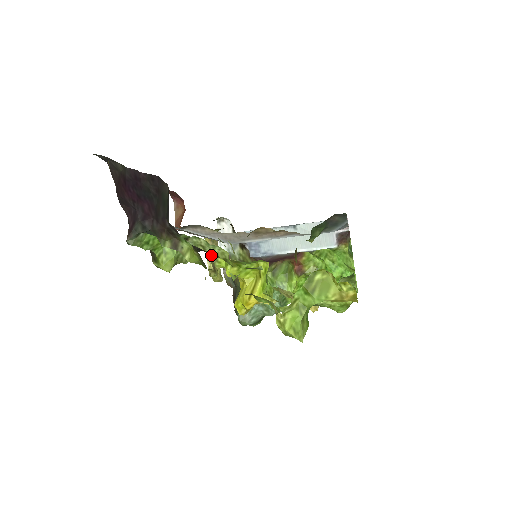
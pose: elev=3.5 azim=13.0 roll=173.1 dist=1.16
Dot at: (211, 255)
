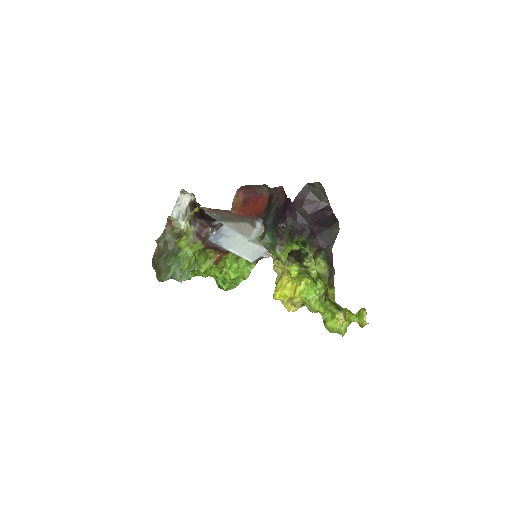
Dot at: (293, 261)
